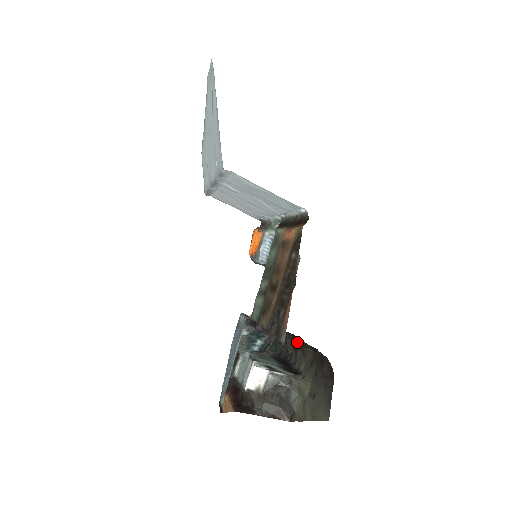
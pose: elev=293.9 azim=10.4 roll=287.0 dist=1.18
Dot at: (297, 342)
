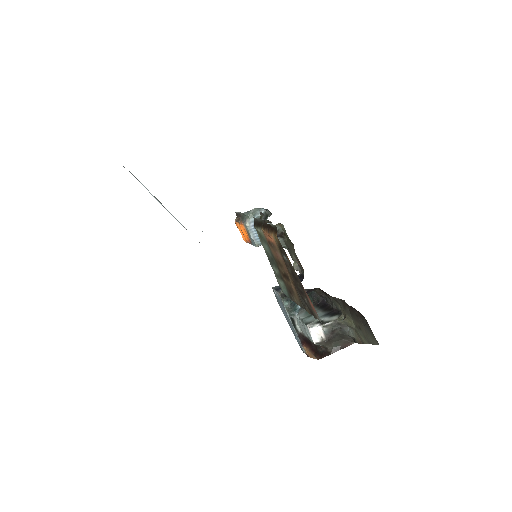
Dot at: (324, 292)
